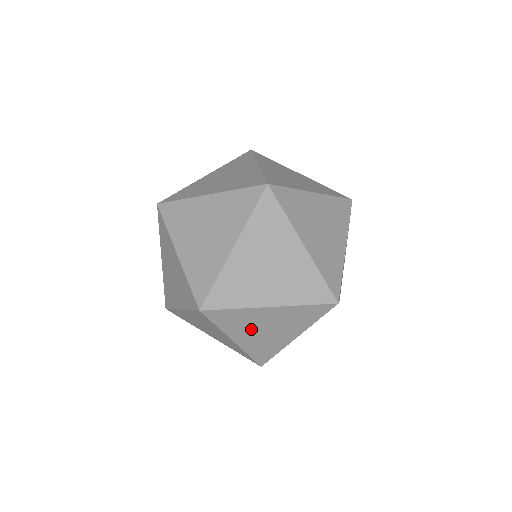
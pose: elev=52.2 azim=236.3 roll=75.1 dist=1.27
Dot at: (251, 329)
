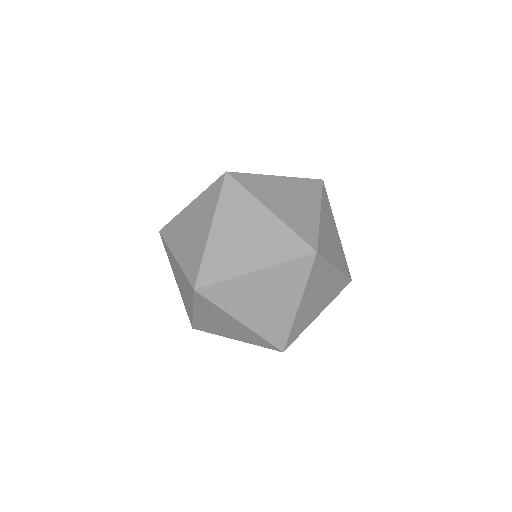
Dot at: (250, 303)
